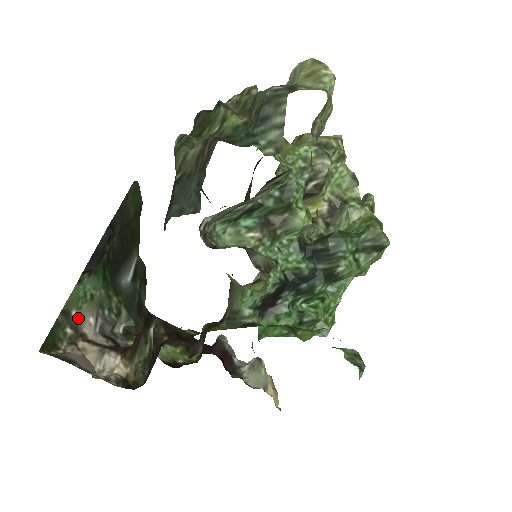
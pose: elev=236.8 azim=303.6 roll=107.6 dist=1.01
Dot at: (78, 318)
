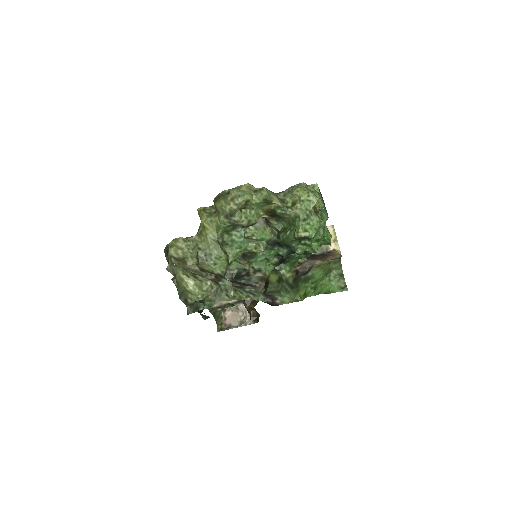
Dot at: (217, 305)
